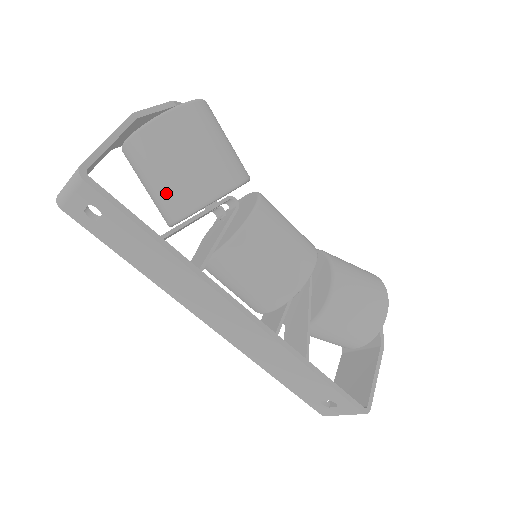
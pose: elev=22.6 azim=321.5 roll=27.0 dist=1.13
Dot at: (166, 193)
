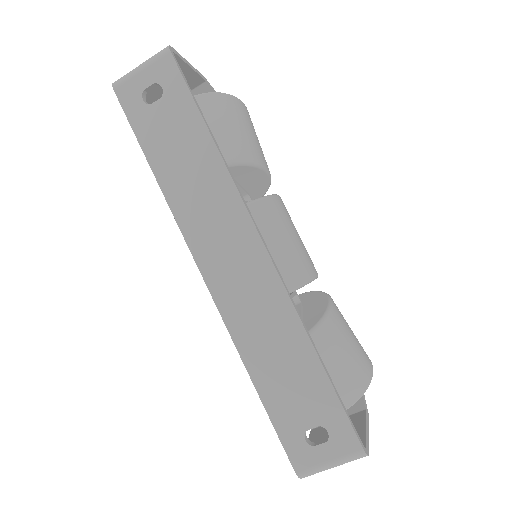
Dot at: occluded
